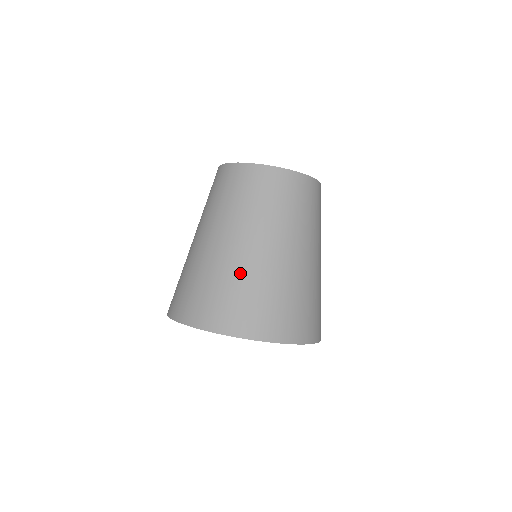
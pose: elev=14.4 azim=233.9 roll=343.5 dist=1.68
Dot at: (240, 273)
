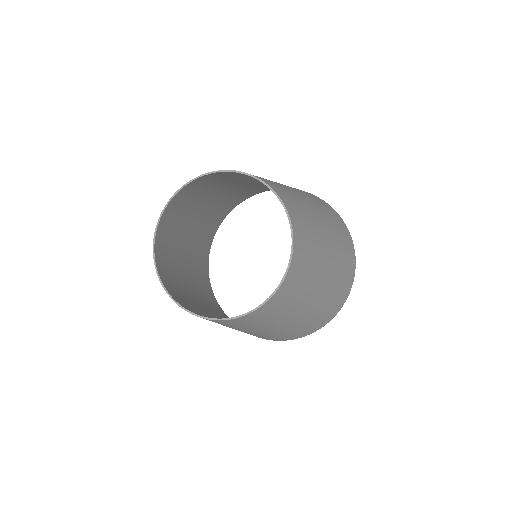
Dot at: occluded
